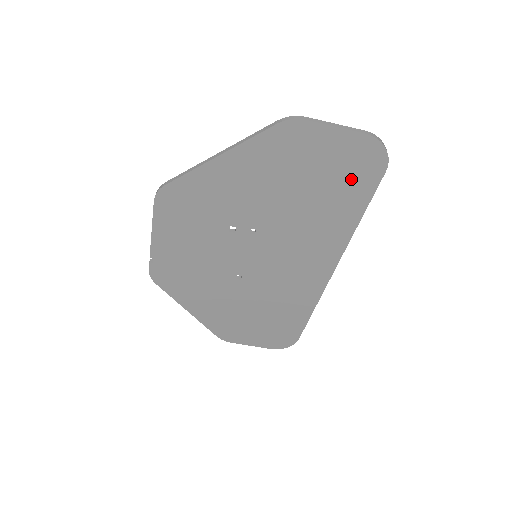
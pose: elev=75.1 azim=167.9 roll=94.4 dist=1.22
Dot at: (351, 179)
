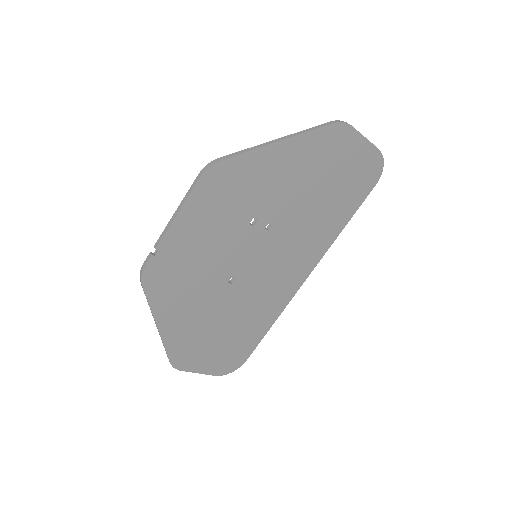
Dot at: (355, 186)
